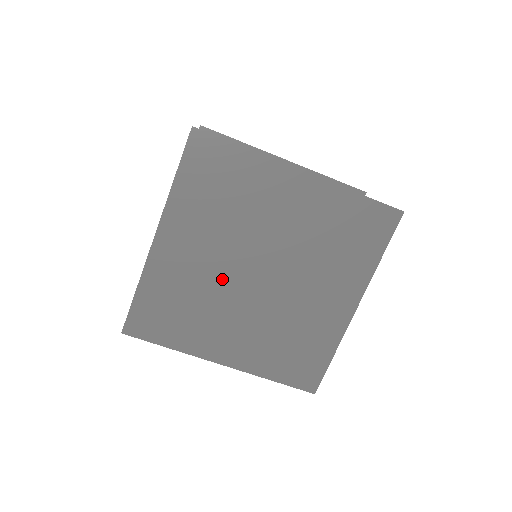
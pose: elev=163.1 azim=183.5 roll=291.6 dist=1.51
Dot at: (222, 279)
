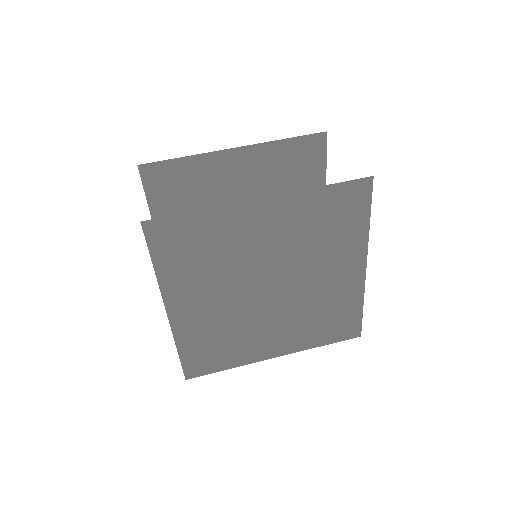
Dot at: (241, 309)
